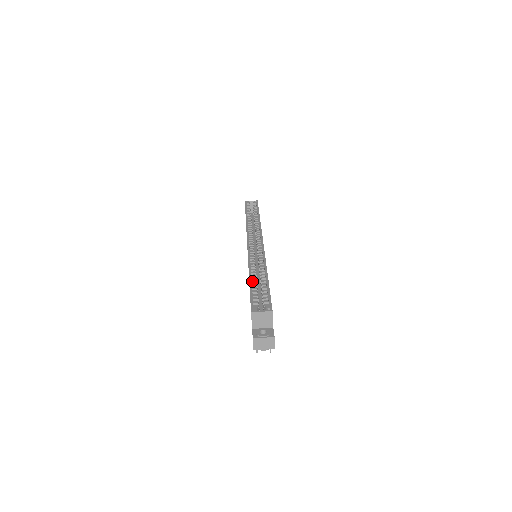
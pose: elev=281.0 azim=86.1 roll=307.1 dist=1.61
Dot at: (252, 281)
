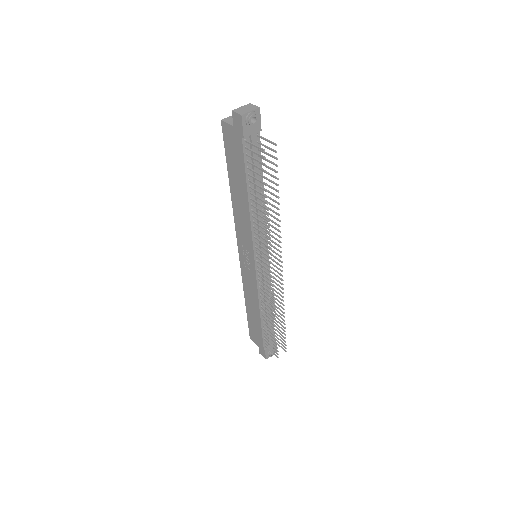
Dot at: (232, 179)
